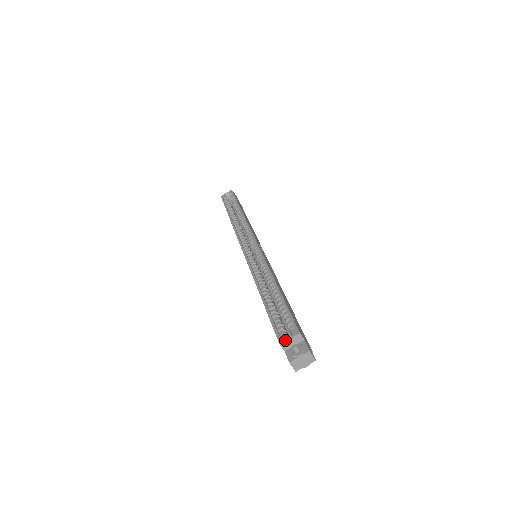
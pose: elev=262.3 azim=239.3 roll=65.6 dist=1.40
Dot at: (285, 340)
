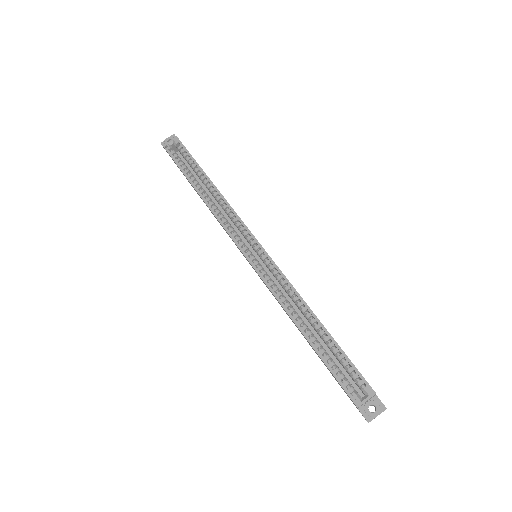
Dot at: (362, 403)
